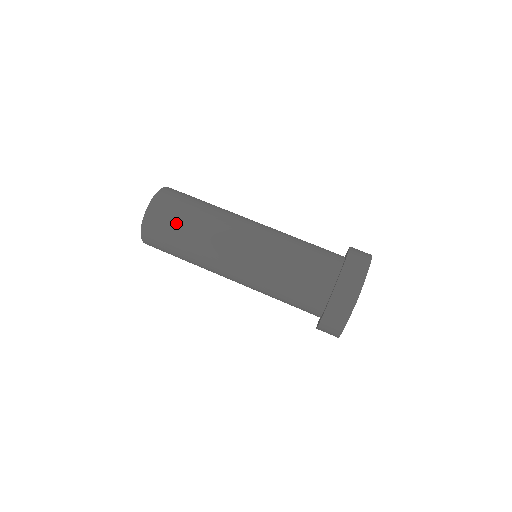
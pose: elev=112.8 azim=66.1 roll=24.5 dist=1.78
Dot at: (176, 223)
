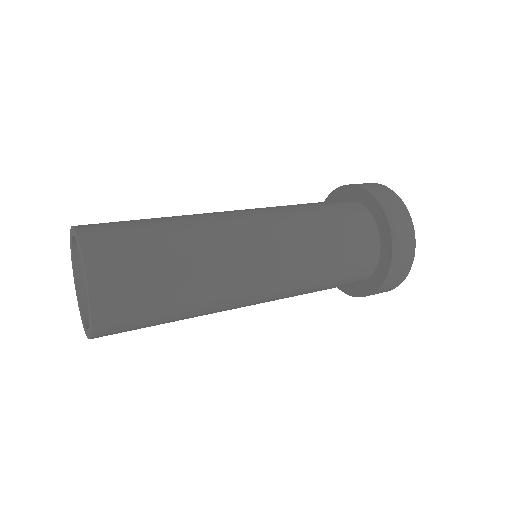
Dot at: (136, 222)
